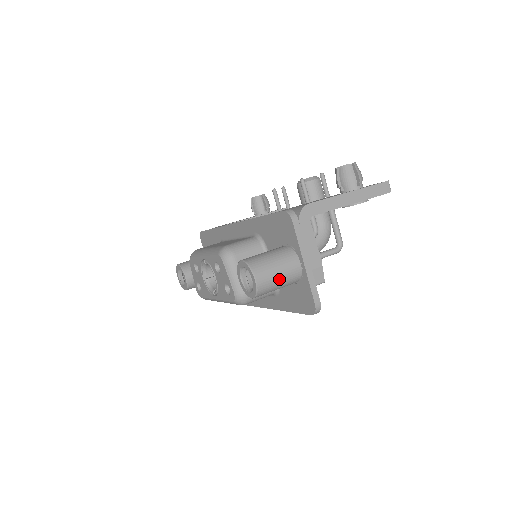
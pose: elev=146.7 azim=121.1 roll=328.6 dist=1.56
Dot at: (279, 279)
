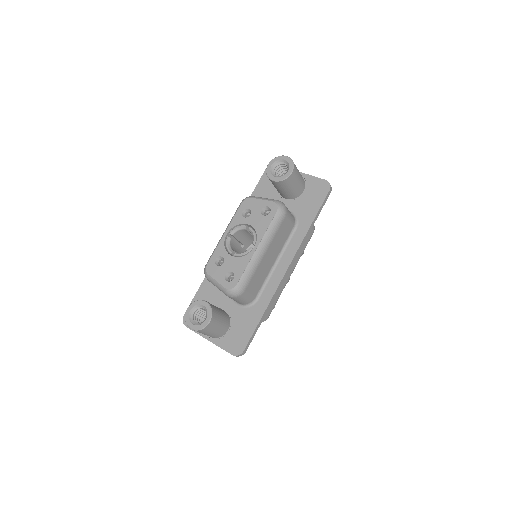
Dot at: occluded
